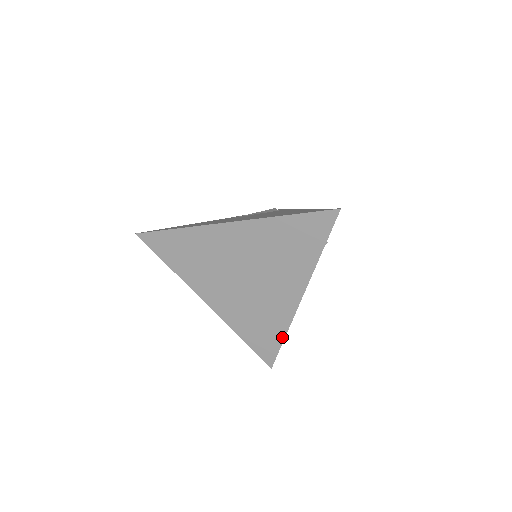
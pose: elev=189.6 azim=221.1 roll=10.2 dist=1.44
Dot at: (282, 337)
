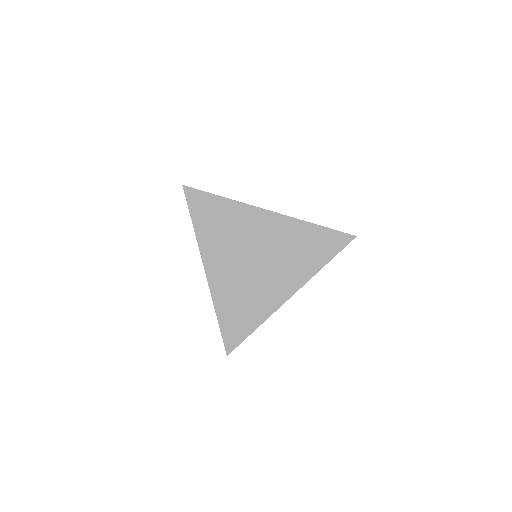
Dot at: (254, 327)
